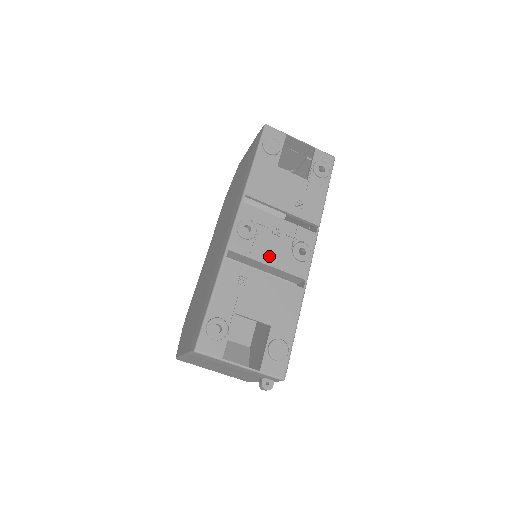
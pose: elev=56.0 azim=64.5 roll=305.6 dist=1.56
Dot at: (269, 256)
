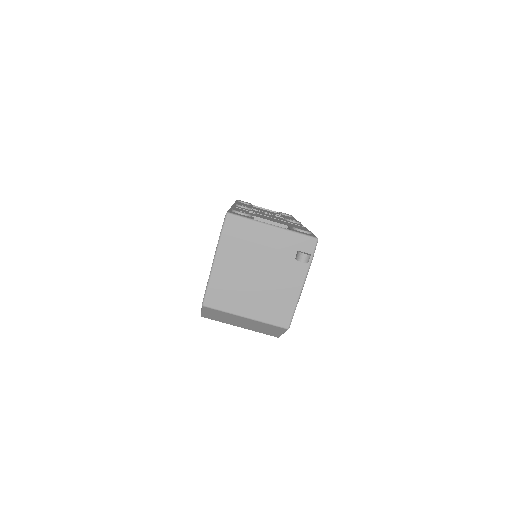
Dot at: occluded
